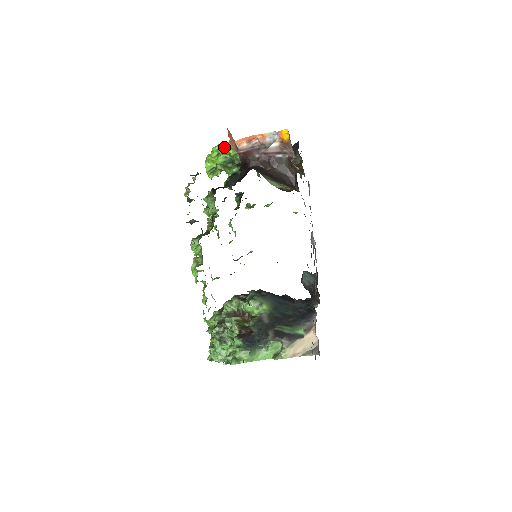
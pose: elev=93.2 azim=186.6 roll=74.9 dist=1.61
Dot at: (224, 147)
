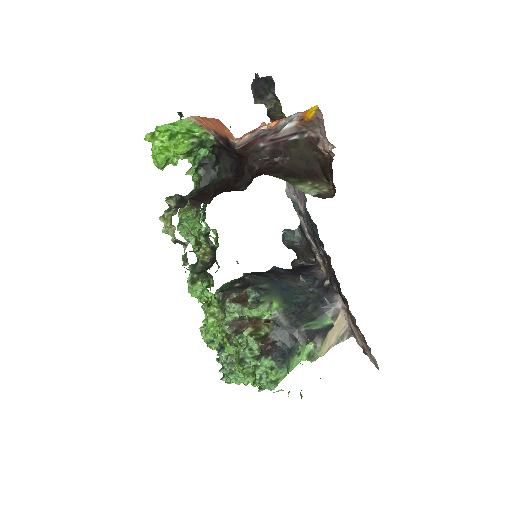
Dot at: (183, 125)
